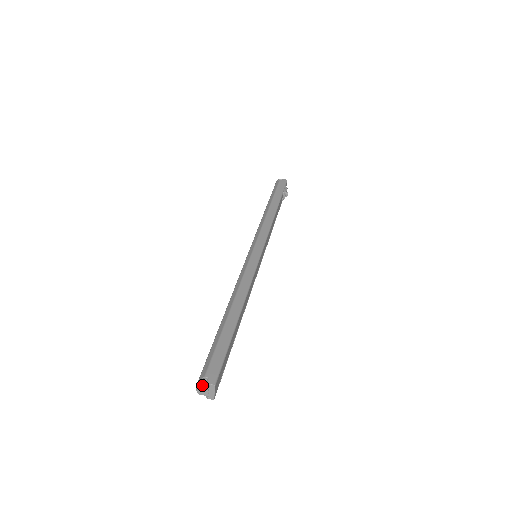
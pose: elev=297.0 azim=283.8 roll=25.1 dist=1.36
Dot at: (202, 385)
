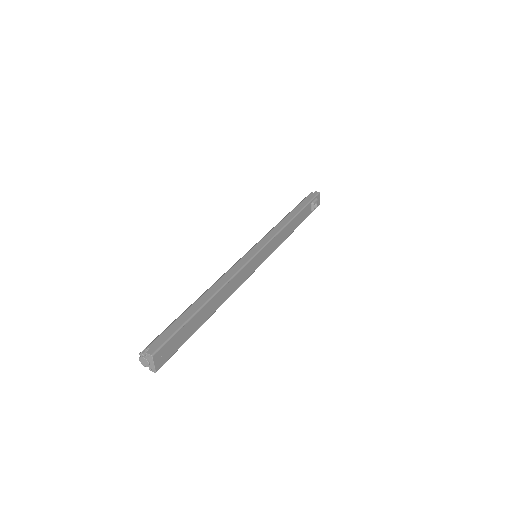
Dot at: (143, 355)
